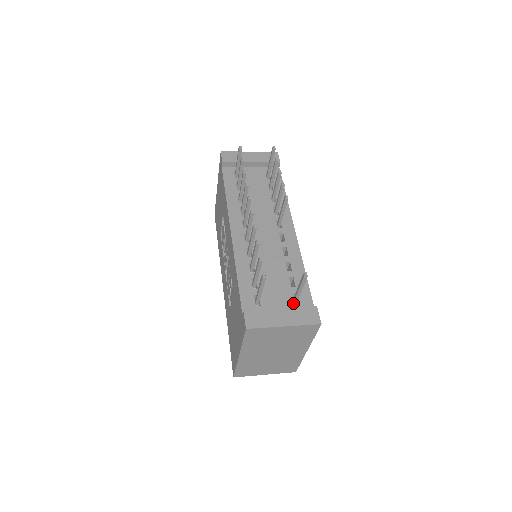
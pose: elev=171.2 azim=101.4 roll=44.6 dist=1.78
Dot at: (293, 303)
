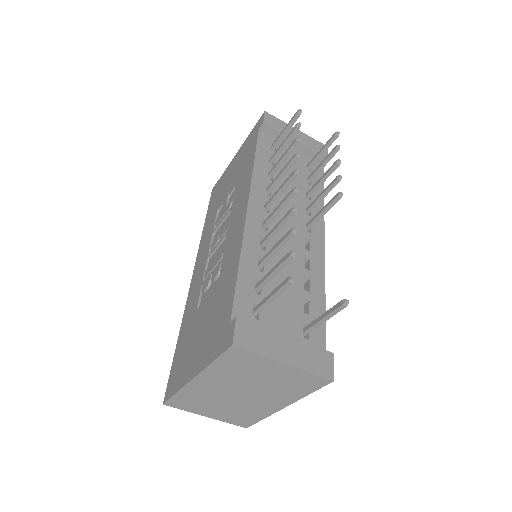
Dot at: (301, 335)
